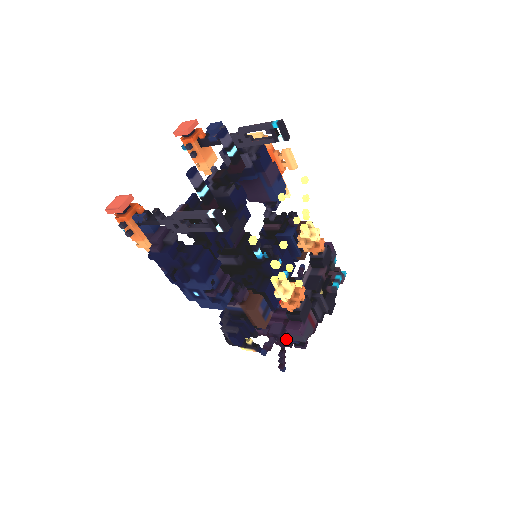
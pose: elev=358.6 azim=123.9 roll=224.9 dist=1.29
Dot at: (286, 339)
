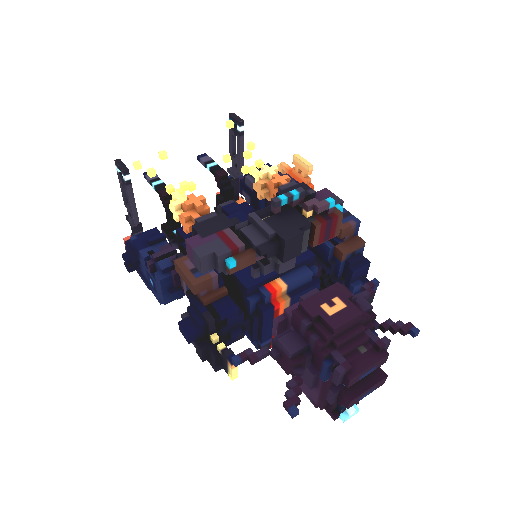
Dot at: (283, 344)
